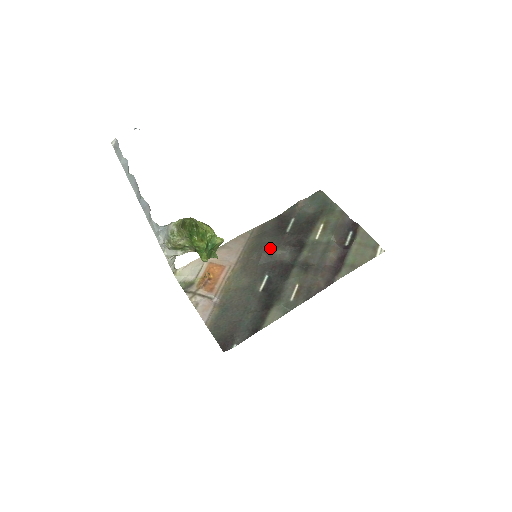
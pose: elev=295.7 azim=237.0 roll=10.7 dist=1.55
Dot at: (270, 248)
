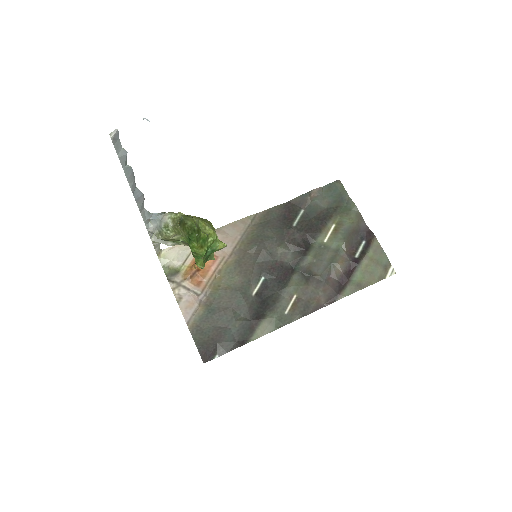
Dot at: (272, 244)
